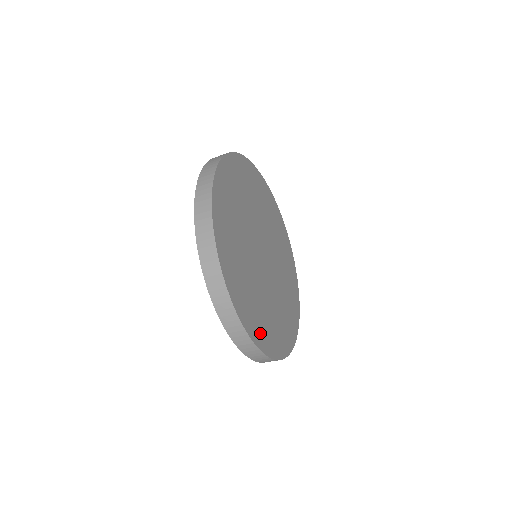
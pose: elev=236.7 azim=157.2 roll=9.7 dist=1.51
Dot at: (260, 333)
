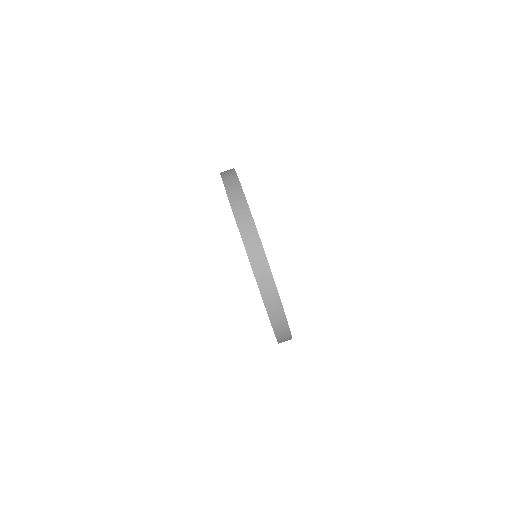
Dot at: occluded
